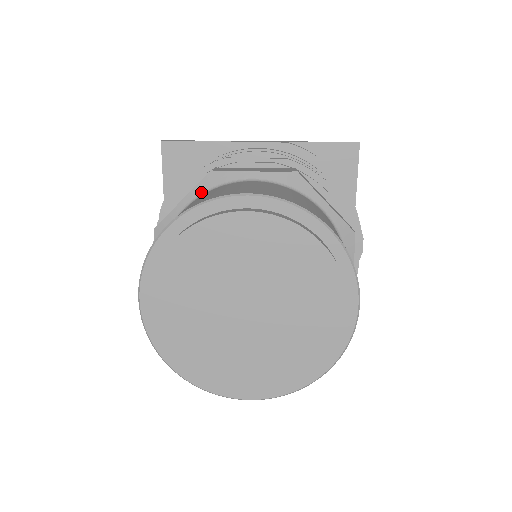
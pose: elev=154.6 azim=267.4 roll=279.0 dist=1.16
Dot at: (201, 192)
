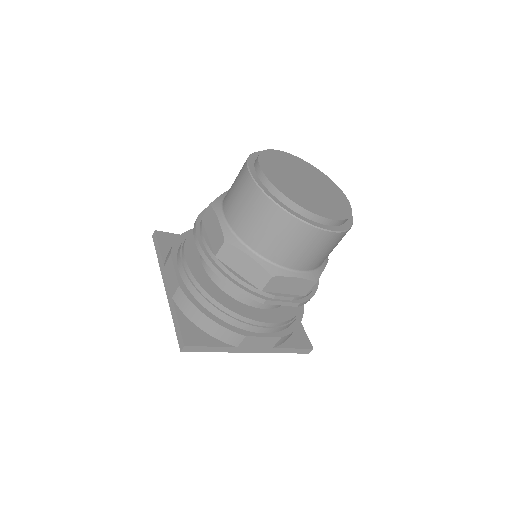
Dot at: occluded
